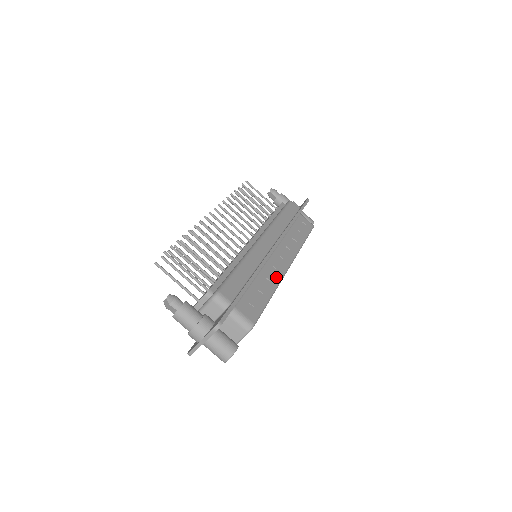
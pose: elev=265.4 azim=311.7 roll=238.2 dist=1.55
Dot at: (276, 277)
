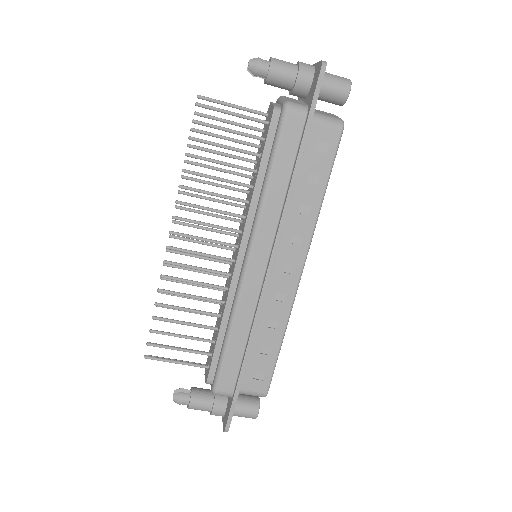
Dot at: (283, 308)
